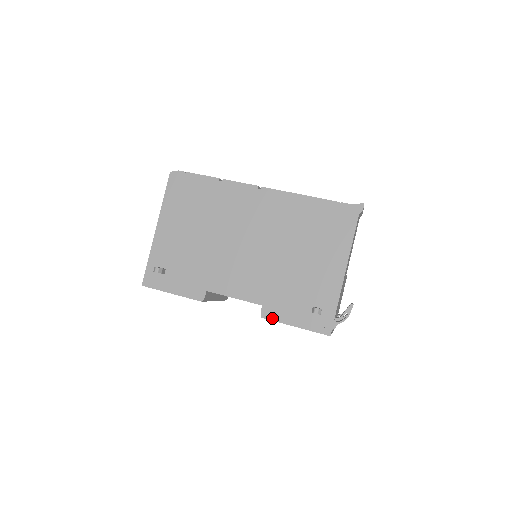
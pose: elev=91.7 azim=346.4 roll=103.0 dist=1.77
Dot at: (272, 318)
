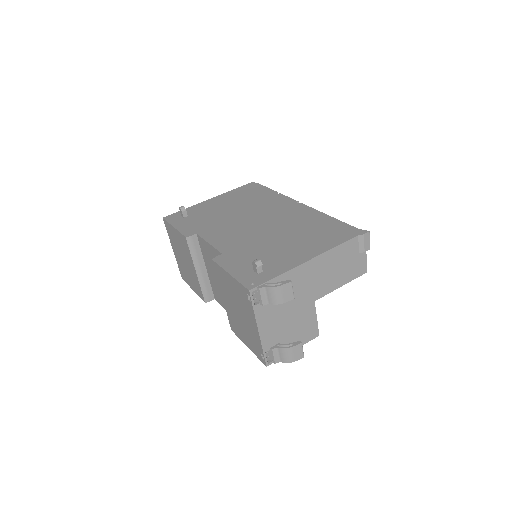
Dot at: (220, 263)
